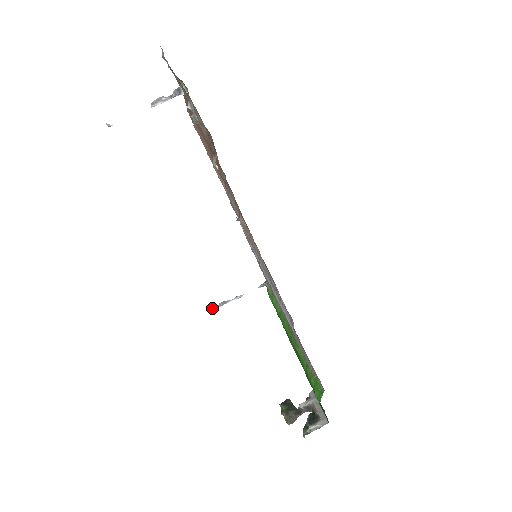
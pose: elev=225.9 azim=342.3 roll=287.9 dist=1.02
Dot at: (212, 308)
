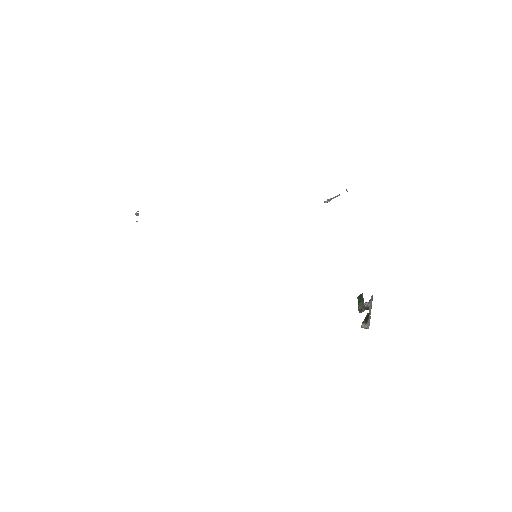
Dot at: (325, 202)
